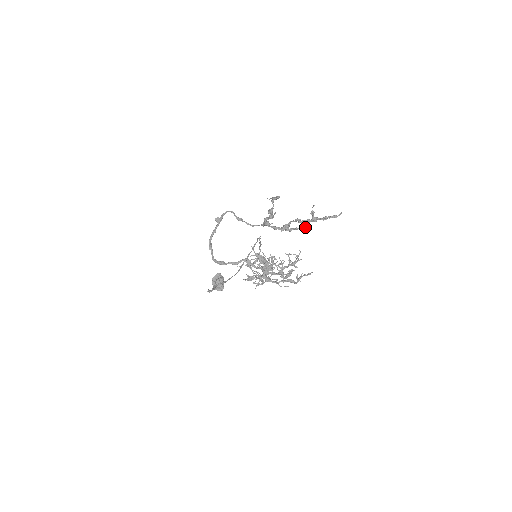
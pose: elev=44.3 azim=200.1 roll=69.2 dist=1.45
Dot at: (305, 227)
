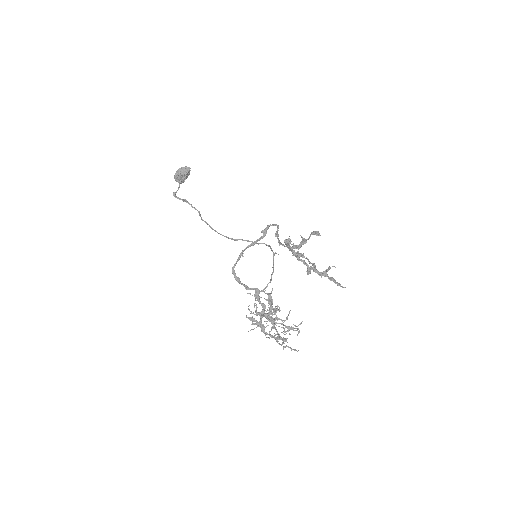
Dot at: (311, 267)
